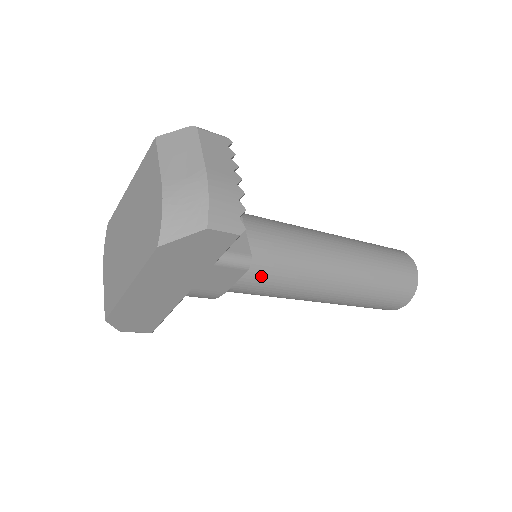
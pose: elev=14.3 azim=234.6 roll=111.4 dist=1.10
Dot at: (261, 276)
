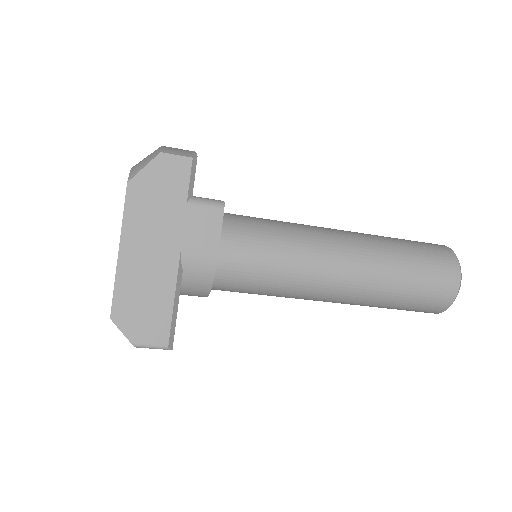
Dot at: (252, 239)
